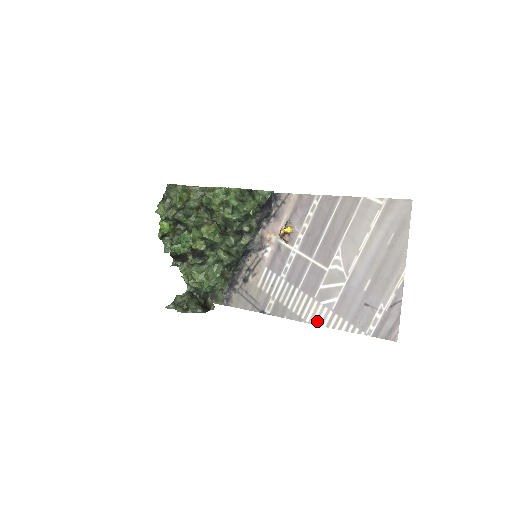
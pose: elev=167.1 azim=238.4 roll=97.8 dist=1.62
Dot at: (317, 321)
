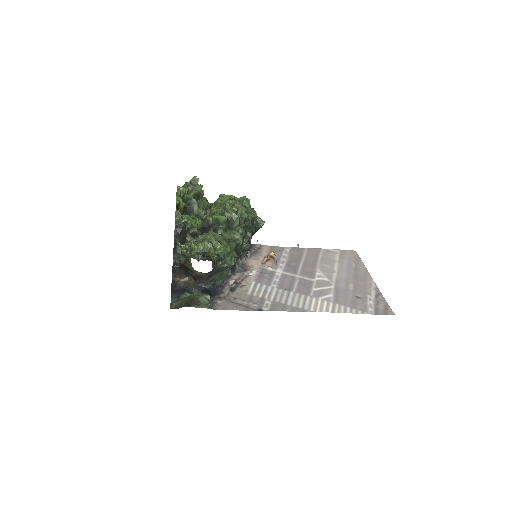
Dot at: (321, 309)
